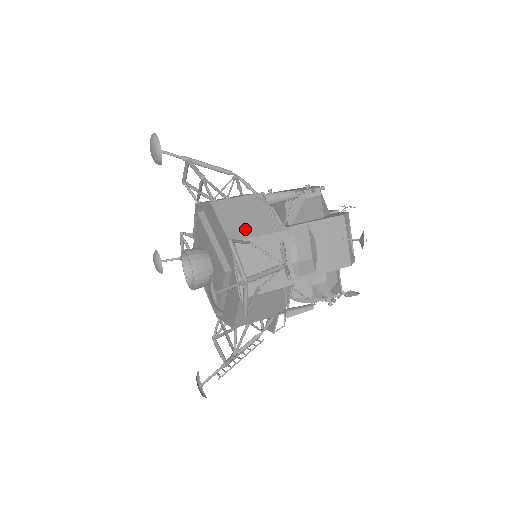
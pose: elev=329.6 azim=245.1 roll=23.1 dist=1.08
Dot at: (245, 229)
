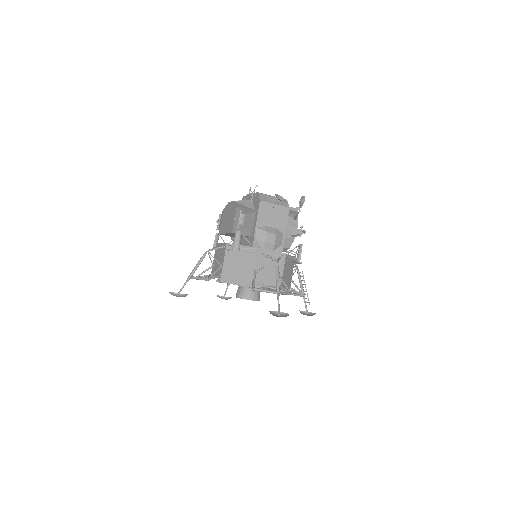
Dot at: (246, 270)
